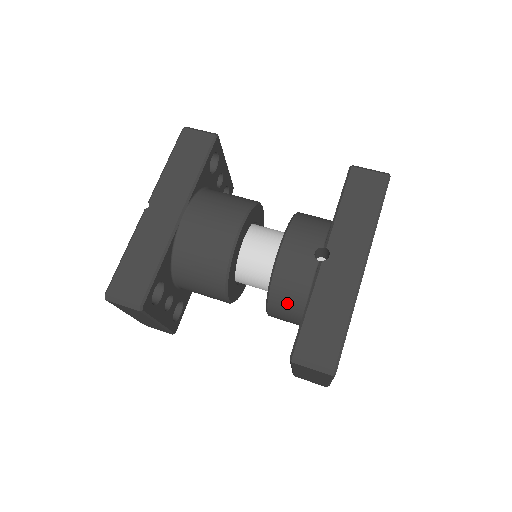
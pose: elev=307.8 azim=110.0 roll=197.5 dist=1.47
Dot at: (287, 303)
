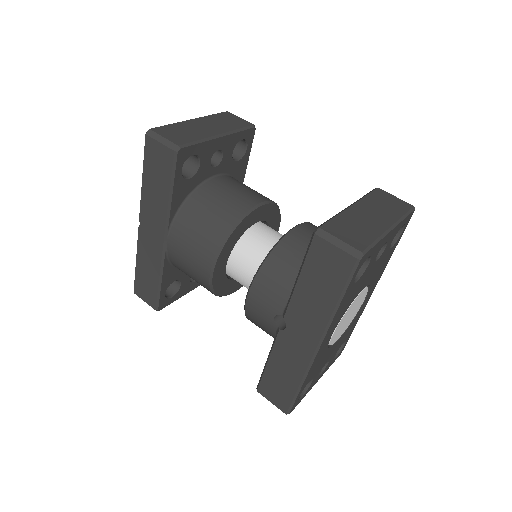
Dot at: occluded
